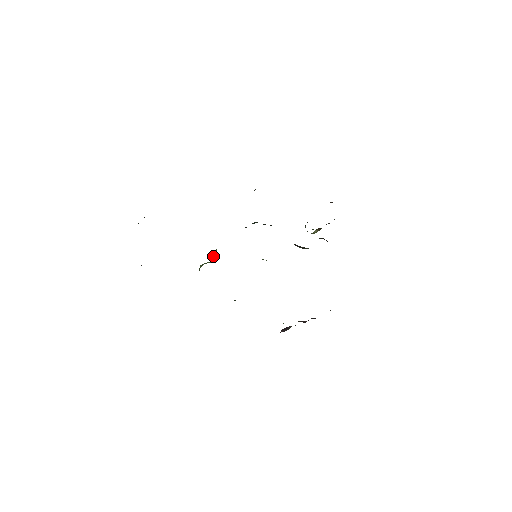
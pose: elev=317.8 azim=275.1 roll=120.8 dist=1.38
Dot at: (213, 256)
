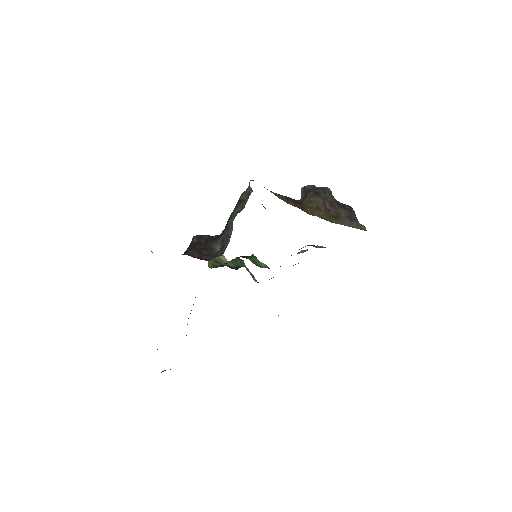
Dot at: occluded
